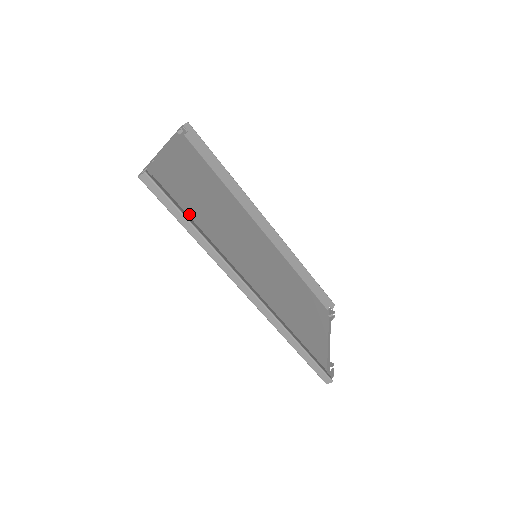
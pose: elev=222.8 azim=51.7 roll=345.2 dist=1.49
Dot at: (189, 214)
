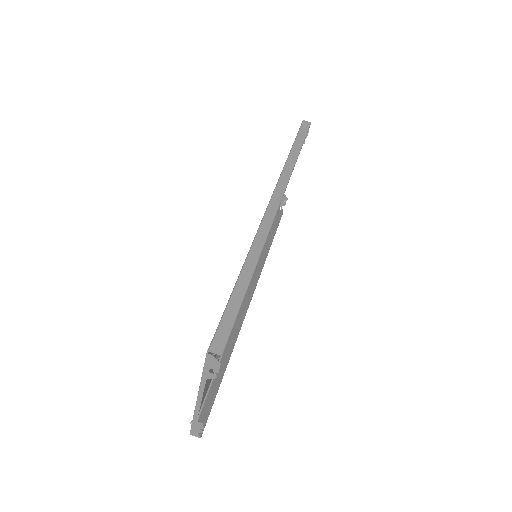
Dot at: occluded
